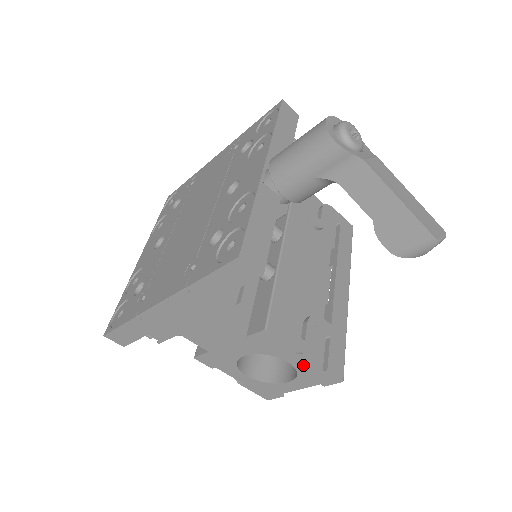
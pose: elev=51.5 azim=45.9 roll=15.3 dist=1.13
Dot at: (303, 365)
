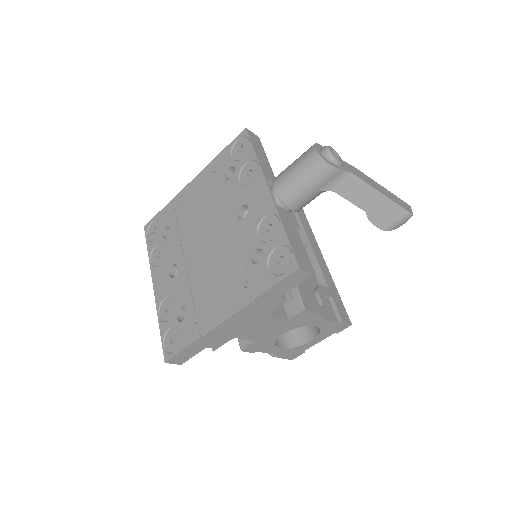
Dot at: (326, 324)
